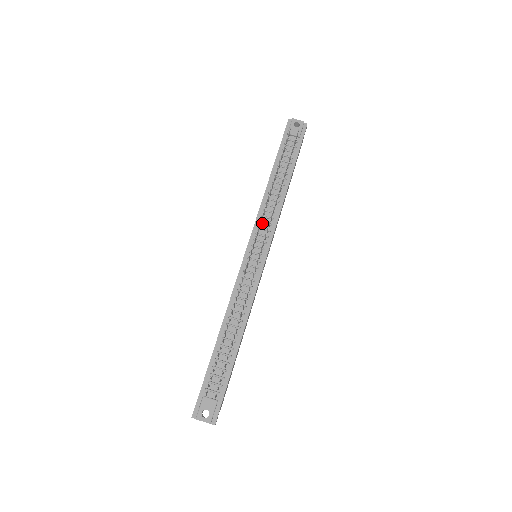
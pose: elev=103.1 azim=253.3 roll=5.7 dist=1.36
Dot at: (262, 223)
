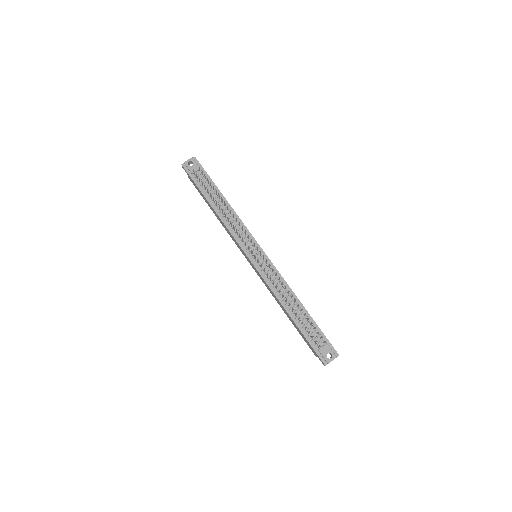
Dot at: (239, 236)
